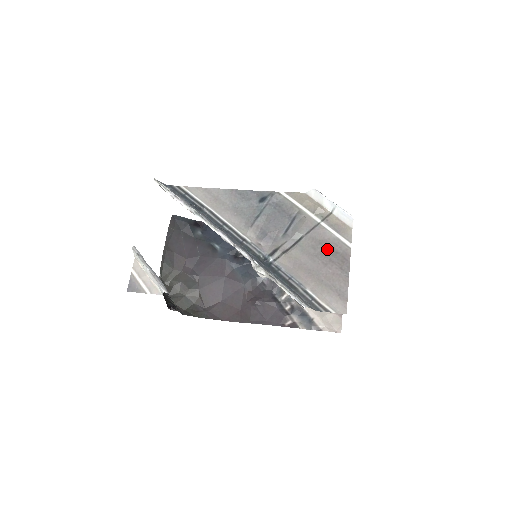
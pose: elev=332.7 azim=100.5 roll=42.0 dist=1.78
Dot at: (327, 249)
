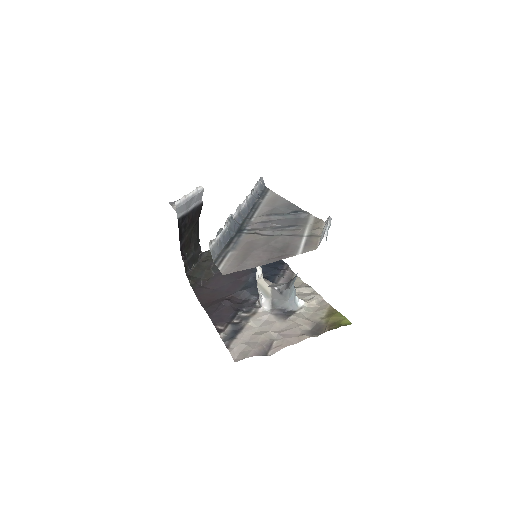
Dot at: (282, 247)
